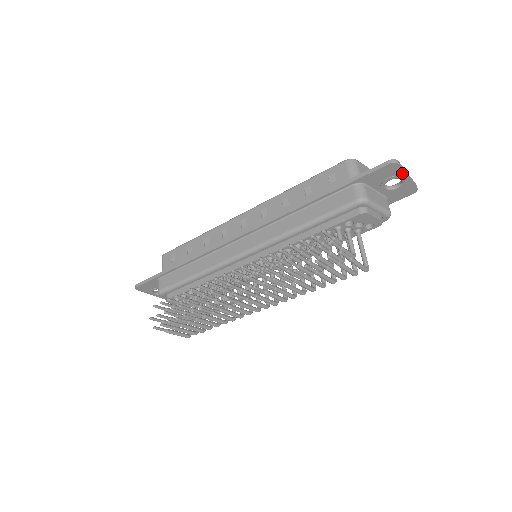
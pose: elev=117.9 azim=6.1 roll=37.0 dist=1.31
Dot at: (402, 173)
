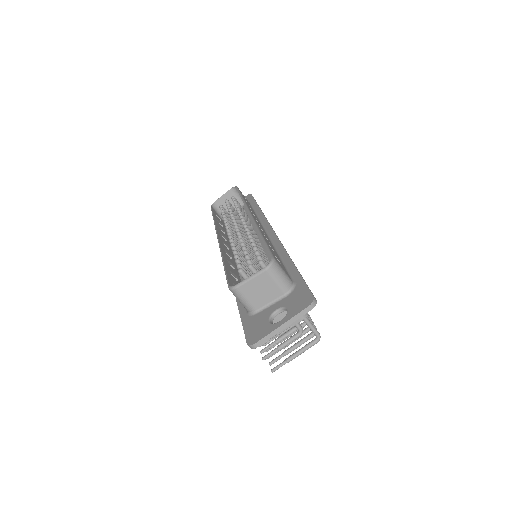
Dot at: (273, 333)
